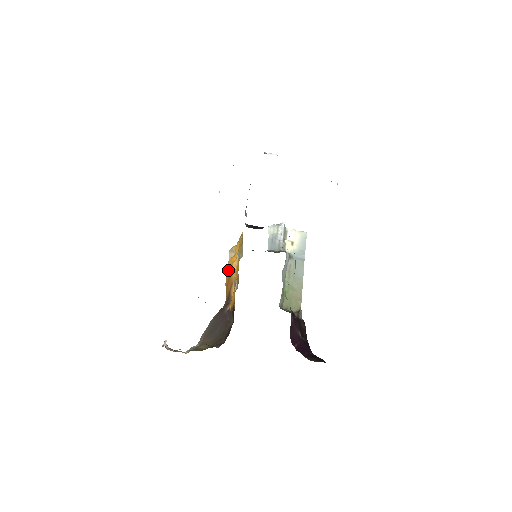
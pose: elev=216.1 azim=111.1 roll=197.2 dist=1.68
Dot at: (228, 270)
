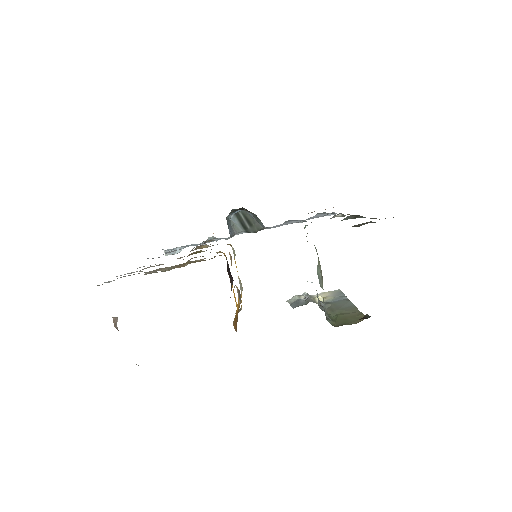
Dot at: occluded
